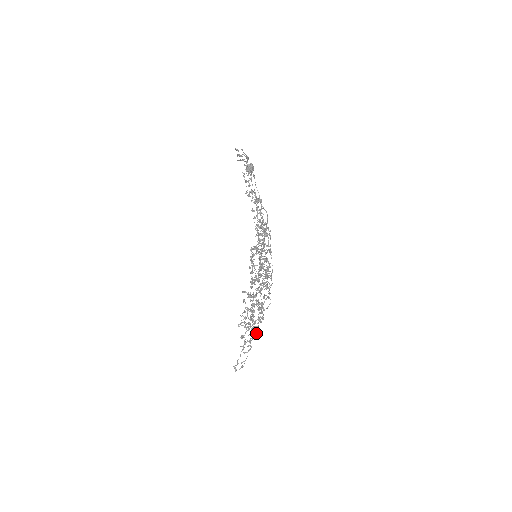
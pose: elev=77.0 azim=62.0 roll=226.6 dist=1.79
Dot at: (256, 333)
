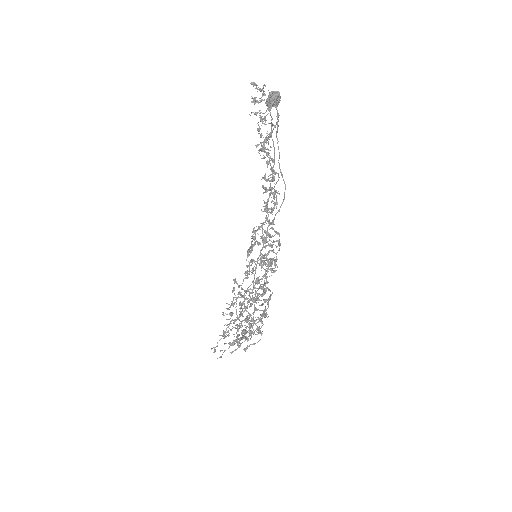
Dot at: occluded
